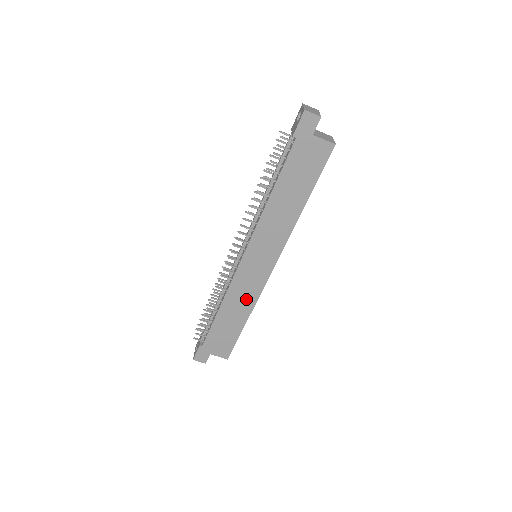
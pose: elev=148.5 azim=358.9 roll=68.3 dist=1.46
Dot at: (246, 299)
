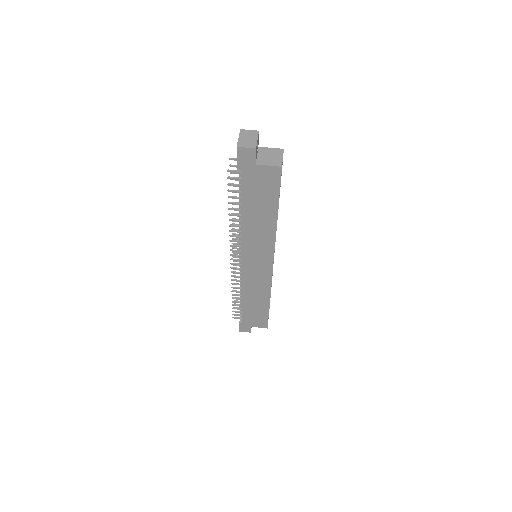
Dot at: (261, 289)
